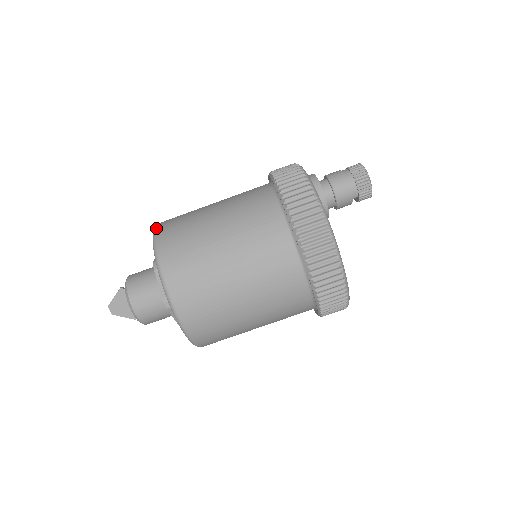
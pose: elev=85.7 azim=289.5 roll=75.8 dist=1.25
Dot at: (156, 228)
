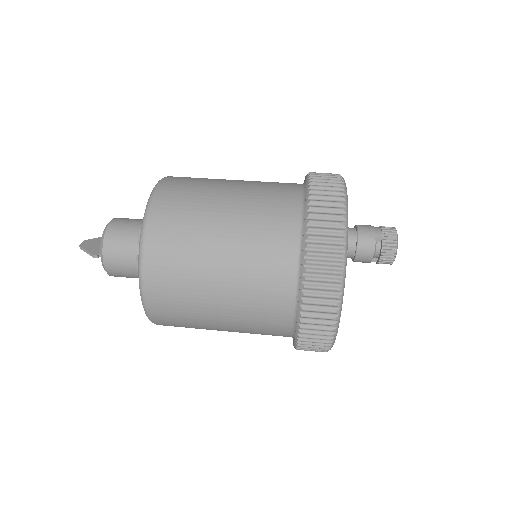
Dot at: occluded
